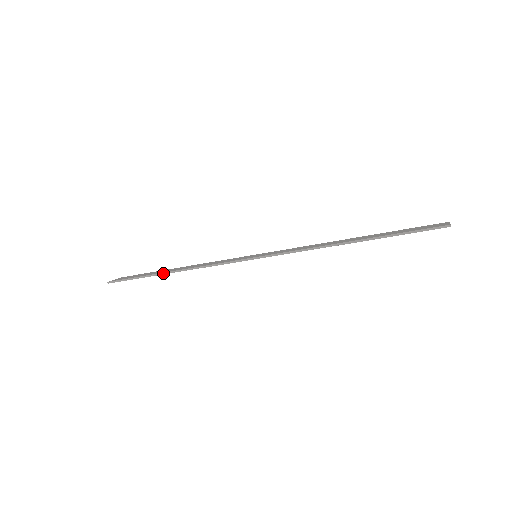
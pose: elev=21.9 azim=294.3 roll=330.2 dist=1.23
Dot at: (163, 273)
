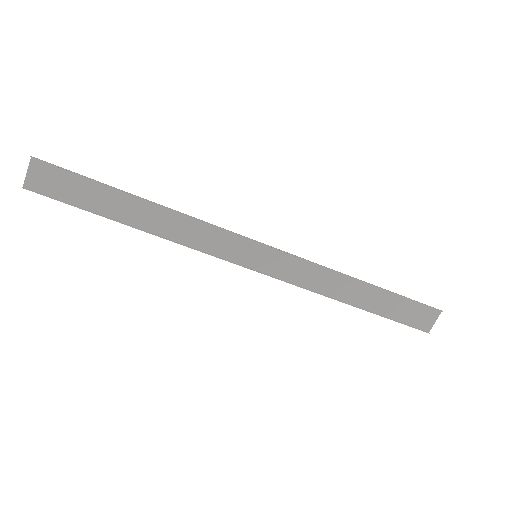
Dot at: occluded
